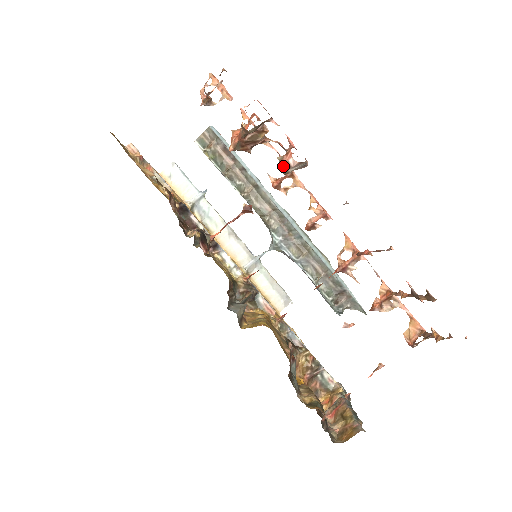
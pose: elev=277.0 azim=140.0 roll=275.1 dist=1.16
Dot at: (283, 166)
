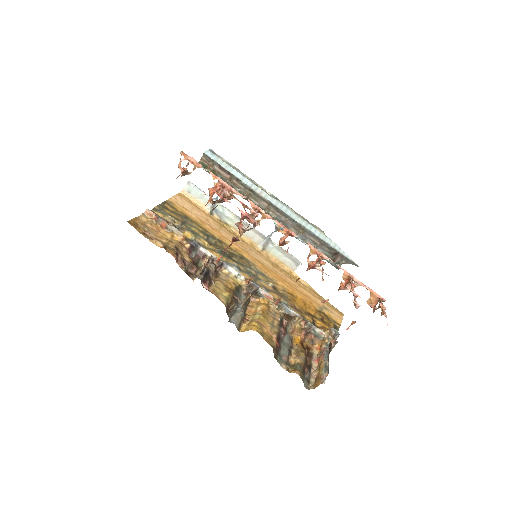
Dot at: (239, 232)
